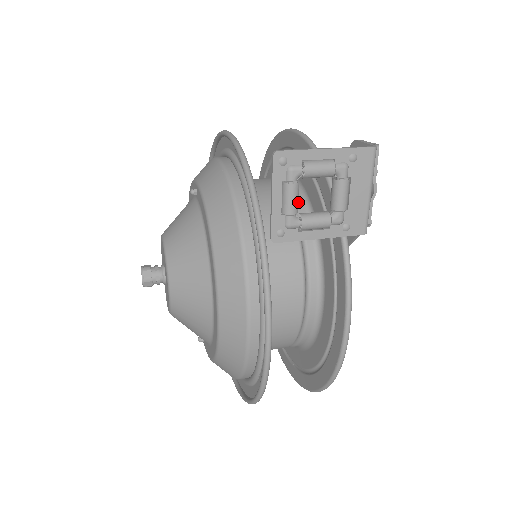
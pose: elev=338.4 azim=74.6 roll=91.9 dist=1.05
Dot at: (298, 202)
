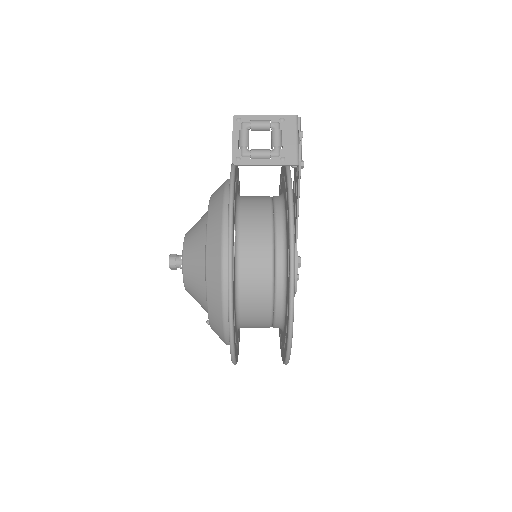
Dot at: (276, 196)
